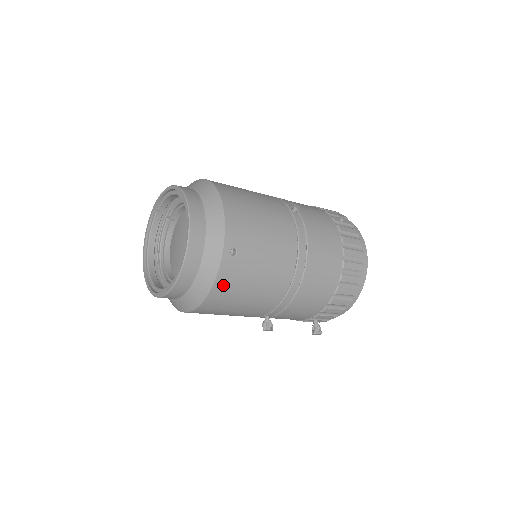
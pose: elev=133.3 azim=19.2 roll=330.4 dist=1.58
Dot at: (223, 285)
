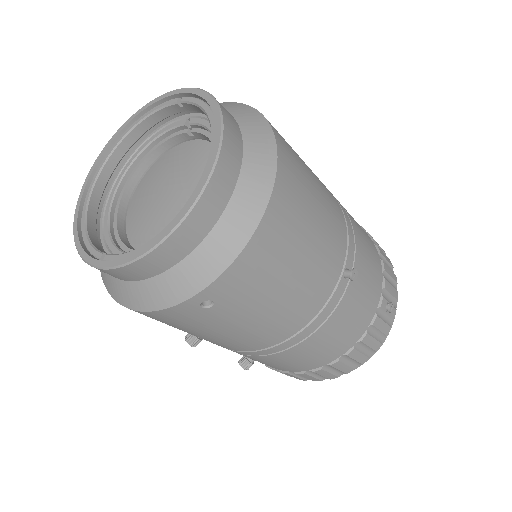
Dot at: (160, 317)
